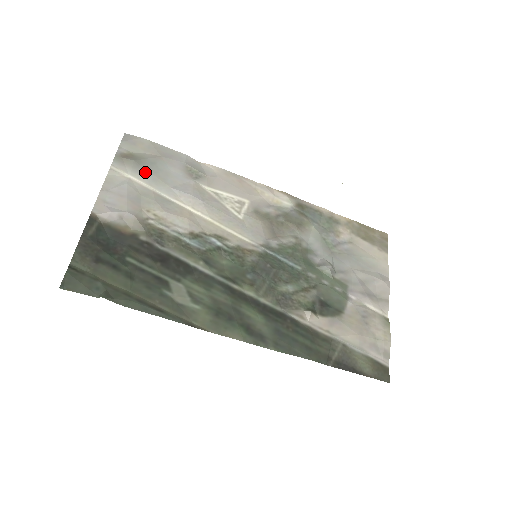
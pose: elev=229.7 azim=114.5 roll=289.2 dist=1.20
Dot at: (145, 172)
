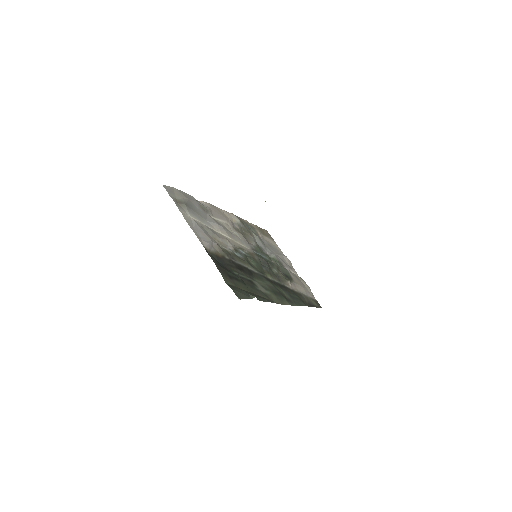
Dot at: (193, 212)
